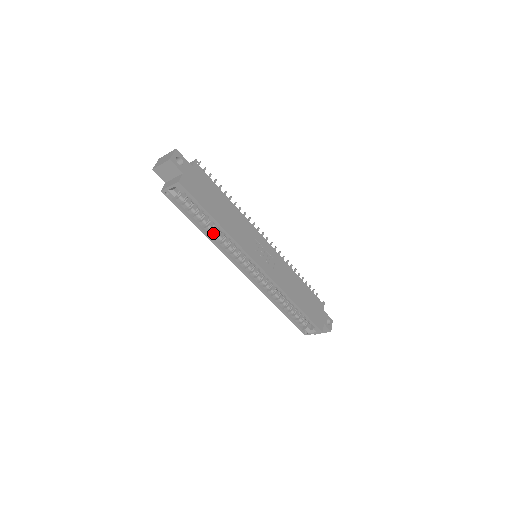
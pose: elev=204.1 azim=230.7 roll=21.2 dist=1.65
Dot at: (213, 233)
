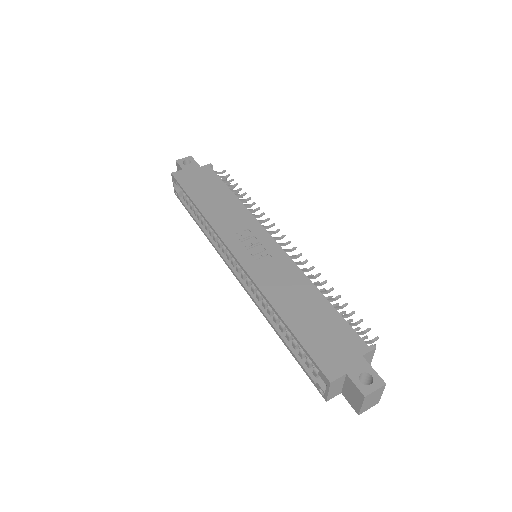
Dot at: (206, 226)
